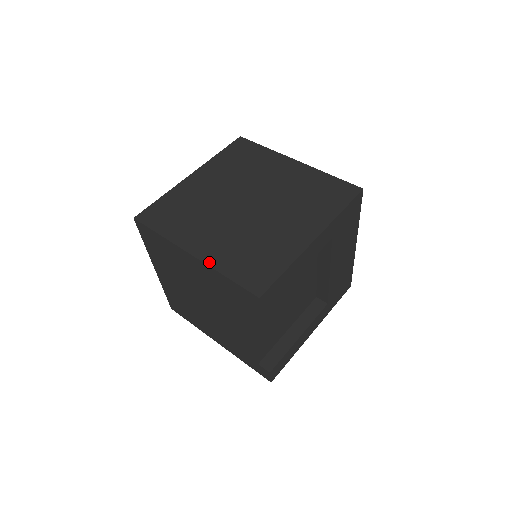
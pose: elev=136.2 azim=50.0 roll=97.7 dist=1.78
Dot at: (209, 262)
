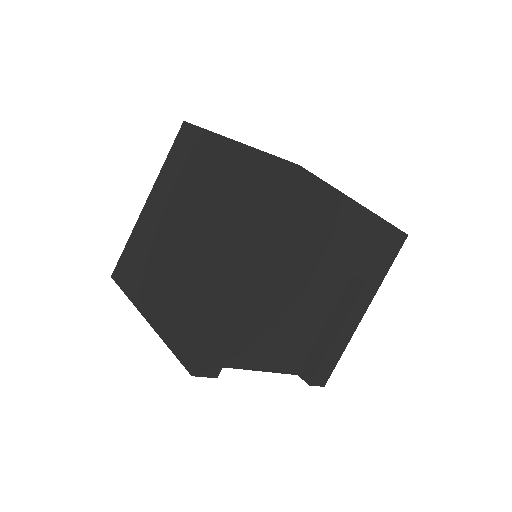
Dot at: (157, 328)
